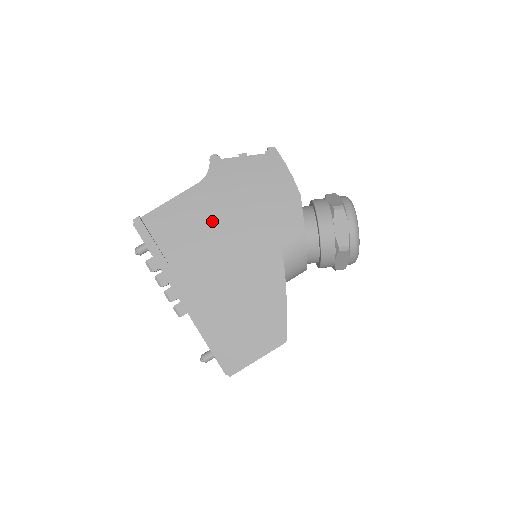
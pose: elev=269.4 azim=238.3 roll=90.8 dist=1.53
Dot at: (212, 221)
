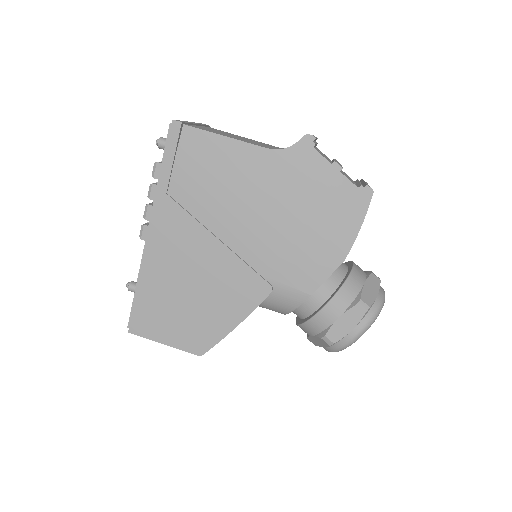
Dot at: (243, 198)
